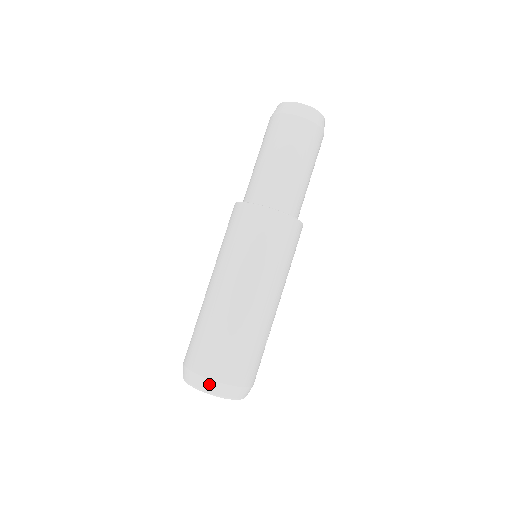
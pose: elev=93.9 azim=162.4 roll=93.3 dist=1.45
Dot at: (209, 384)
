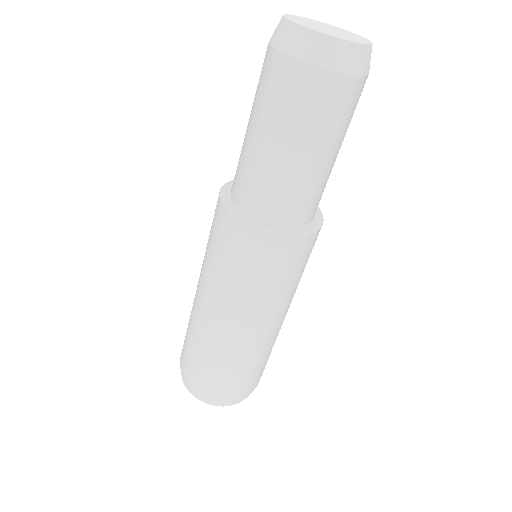
Dot at: (206, 399)
